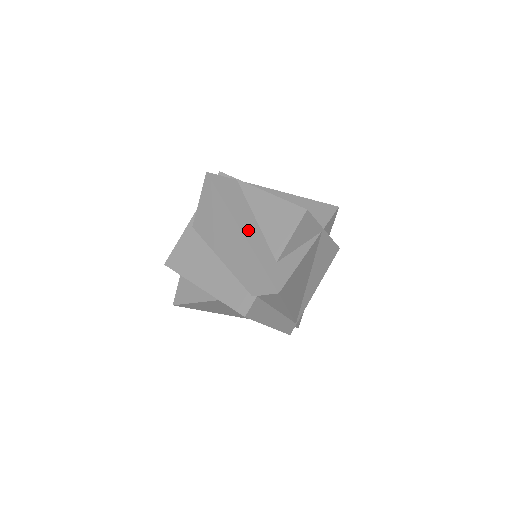
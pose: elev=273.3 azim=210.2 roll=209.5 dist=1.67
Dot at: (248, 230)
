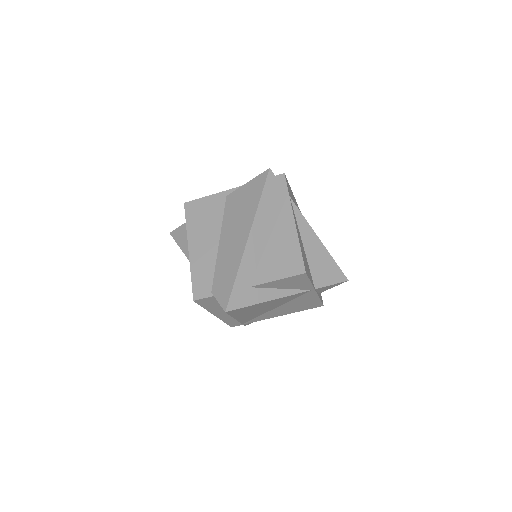
Dot at: (253, 244)
